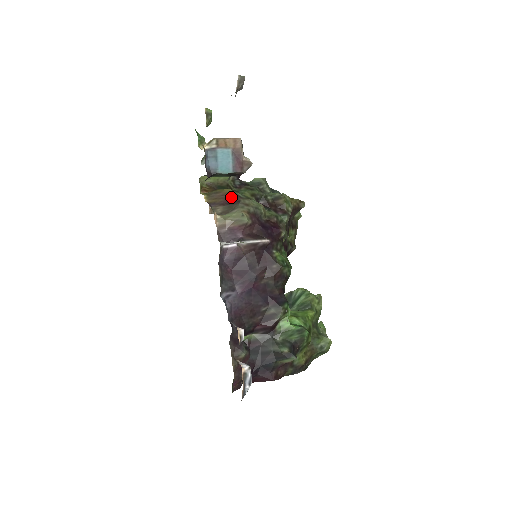
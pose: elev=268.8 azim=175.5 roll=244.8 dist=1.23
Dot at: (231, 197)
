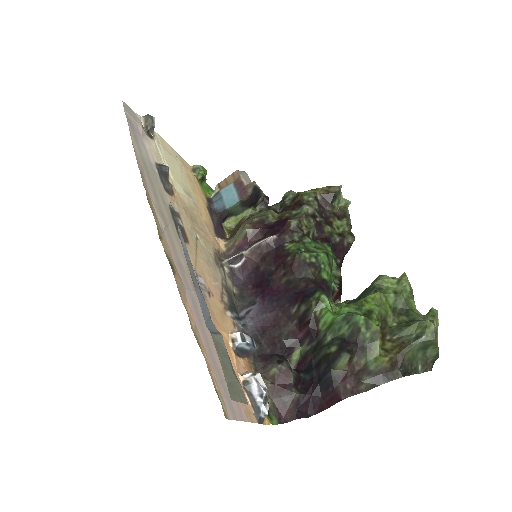
Dot at: occluded
